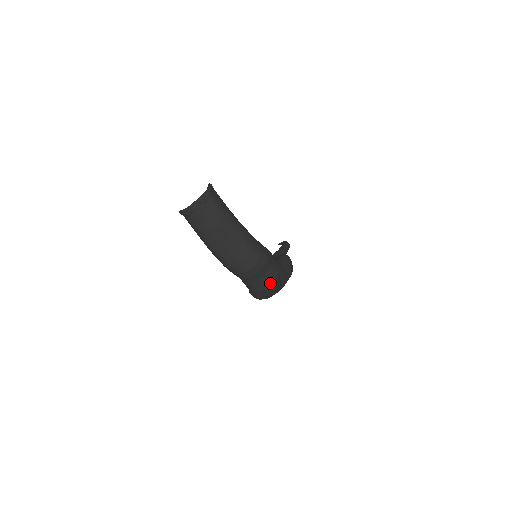
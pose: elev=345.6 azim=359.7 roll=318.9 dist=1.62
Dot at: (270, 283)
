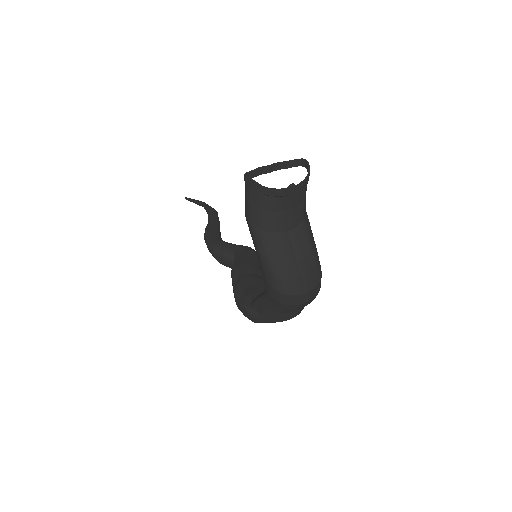
Dot at: (294, 316)
